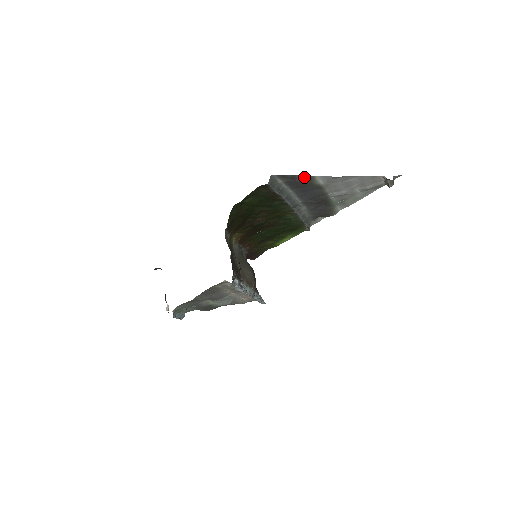
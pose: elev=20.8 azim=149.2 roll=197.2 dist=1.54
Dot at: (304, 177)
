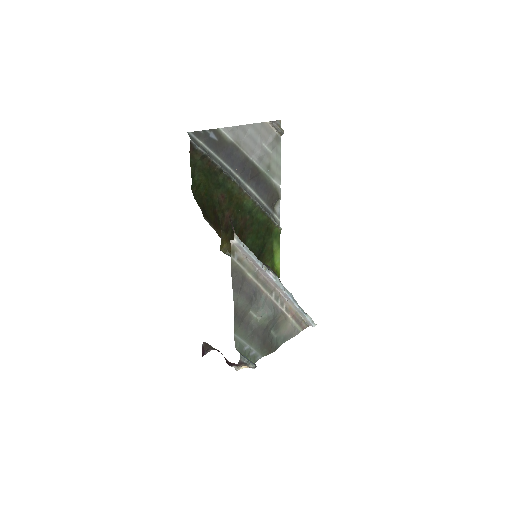
Dot at: (213, 132)
